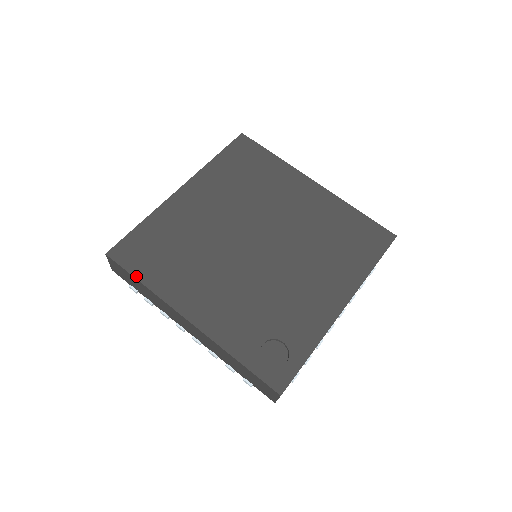
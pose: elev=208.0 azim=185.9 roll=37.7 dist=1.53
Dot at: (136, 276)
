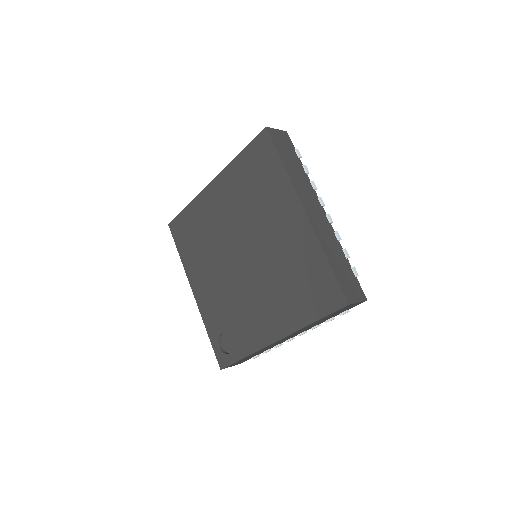
Dot at: (177, 248)
